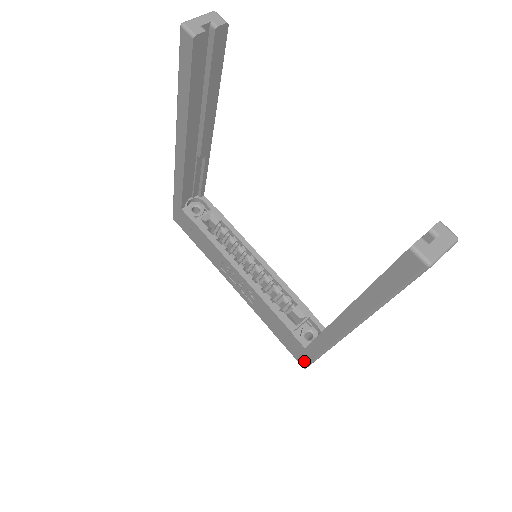
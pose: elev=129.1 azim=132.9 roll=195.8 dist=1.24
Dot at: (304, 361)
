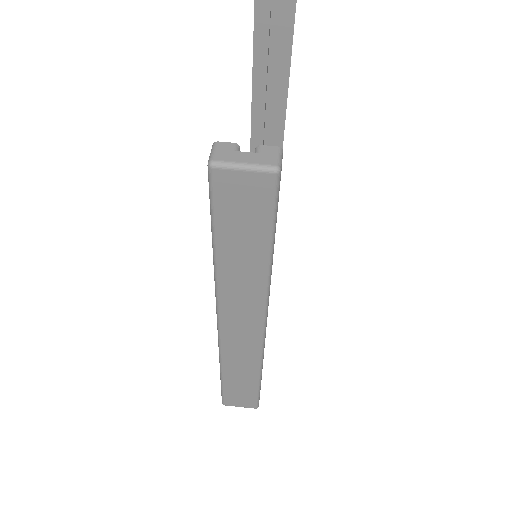
Dot at: occluded
